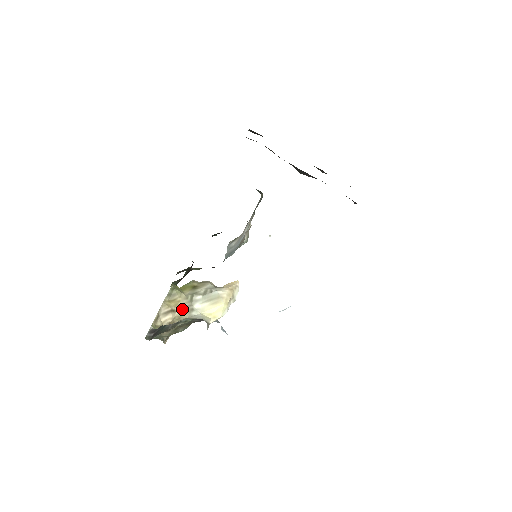
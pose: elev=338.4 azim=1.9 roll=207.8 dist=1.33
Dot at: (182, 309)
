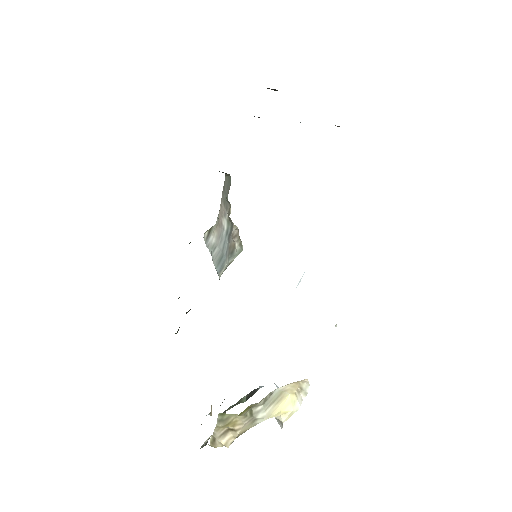
Dot at: (243, 426)
